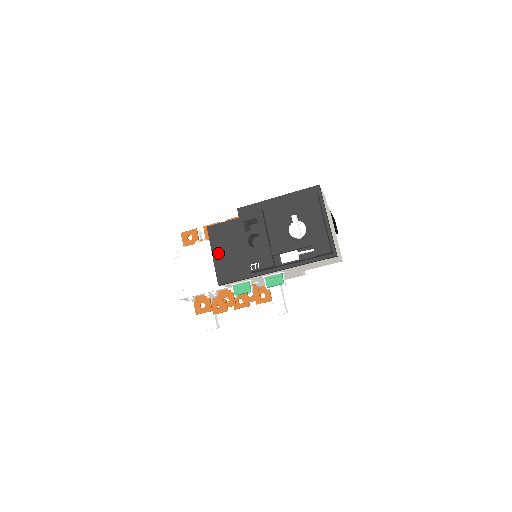
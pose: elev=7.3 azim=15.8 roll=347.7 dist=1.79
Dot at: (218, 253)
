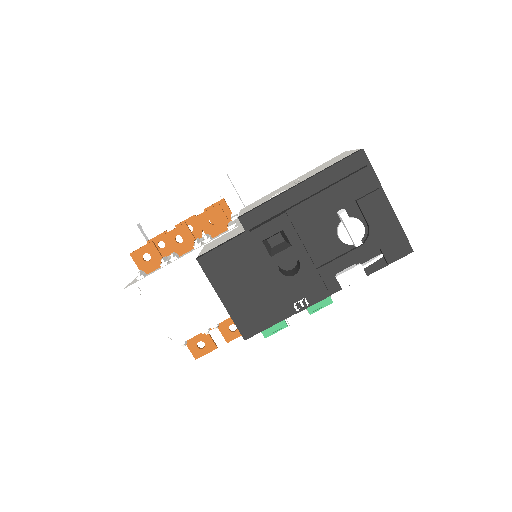
Dot at: (229, 294)
